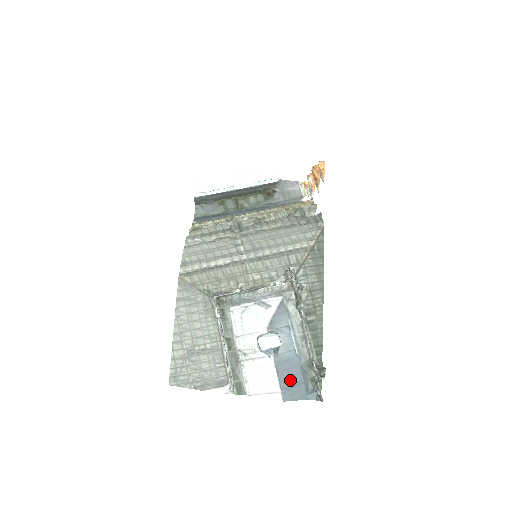
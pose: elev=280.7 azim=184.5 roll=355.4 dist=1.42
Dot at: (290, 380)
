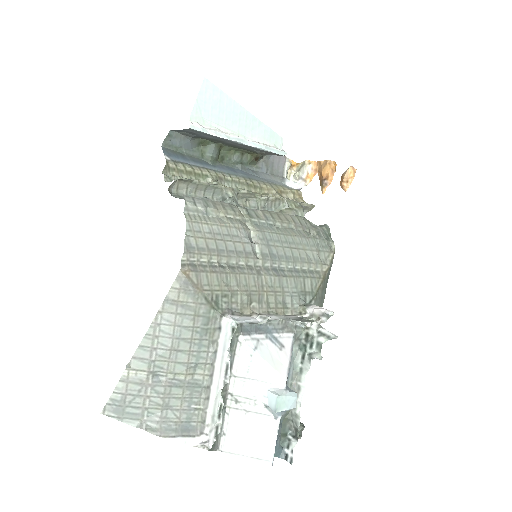
Dot at: occluded
